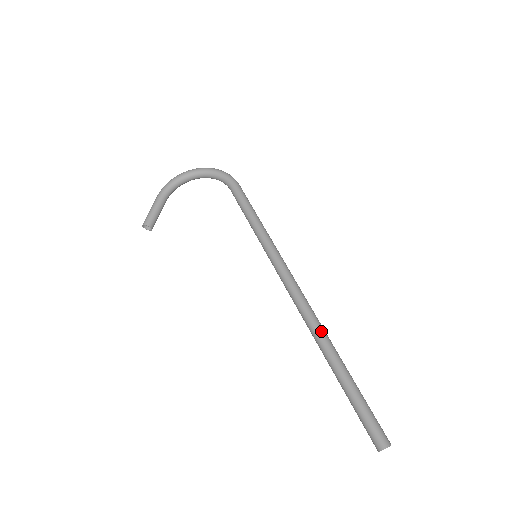
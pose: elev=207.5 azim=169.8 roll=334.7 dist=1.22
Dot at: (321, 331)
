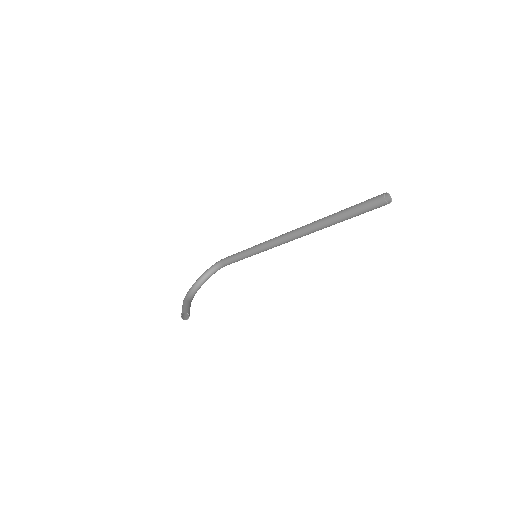
Dot at: (311, 223)
